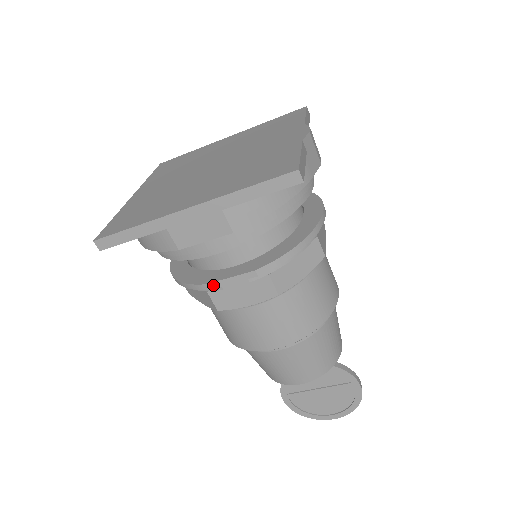
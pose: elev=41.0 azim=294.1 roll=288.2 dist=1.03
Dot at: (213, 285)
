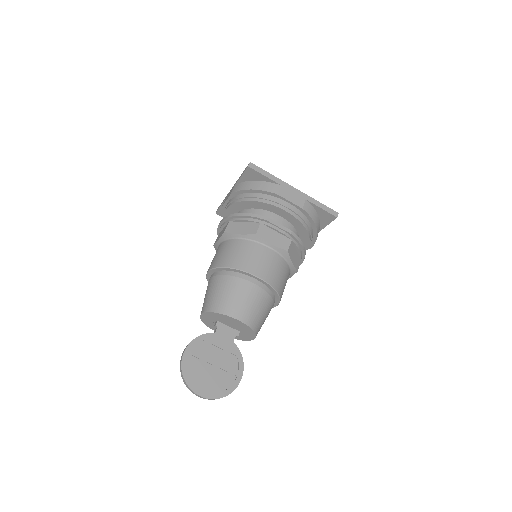
Dot at: (270, 220)
